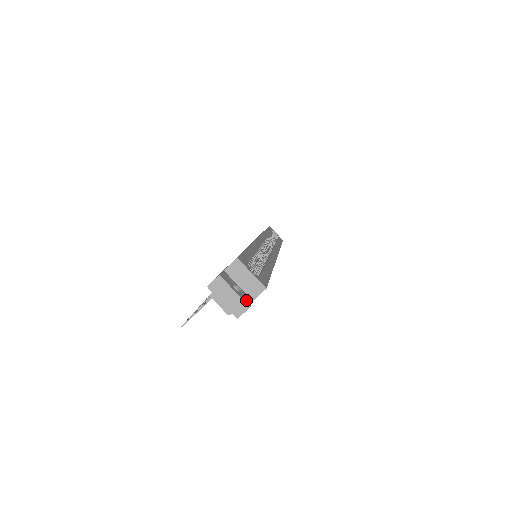
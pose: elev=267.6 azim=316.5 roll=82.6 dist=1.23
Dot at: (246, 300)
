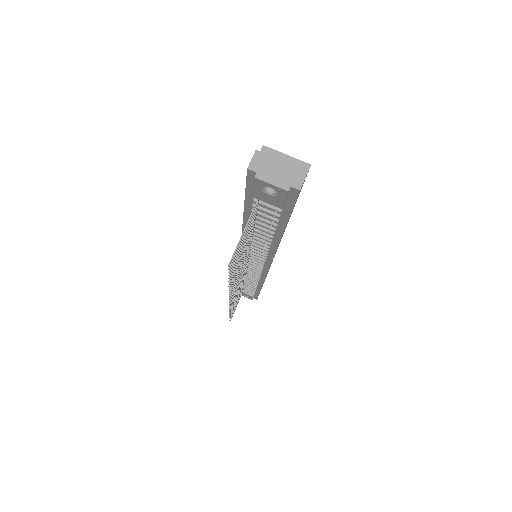
Dot at: (298, 172)
